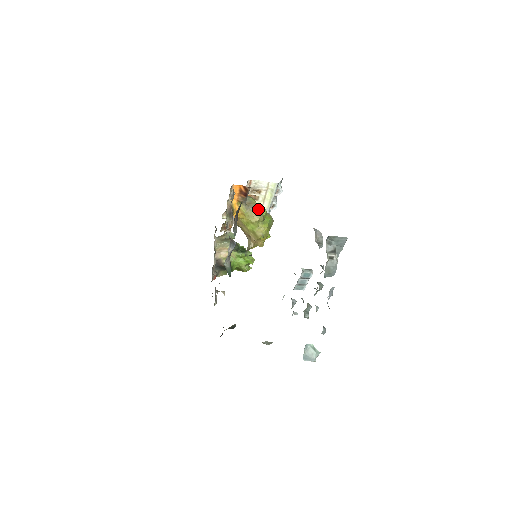
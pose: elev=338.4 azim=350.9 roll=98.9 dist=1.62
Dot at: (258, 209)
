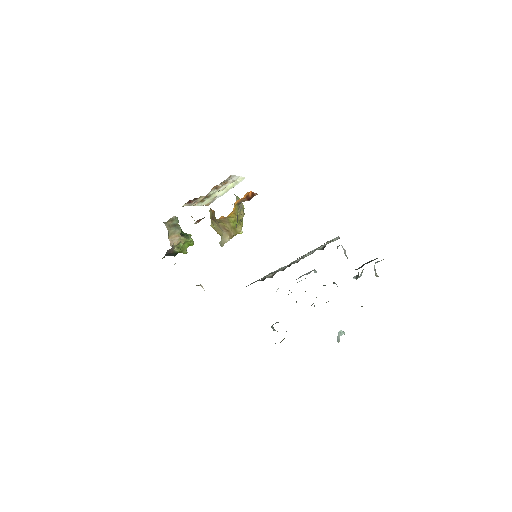
Dot at: occluded
